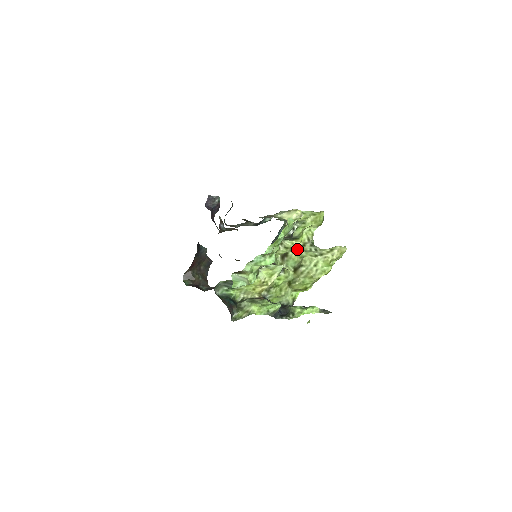
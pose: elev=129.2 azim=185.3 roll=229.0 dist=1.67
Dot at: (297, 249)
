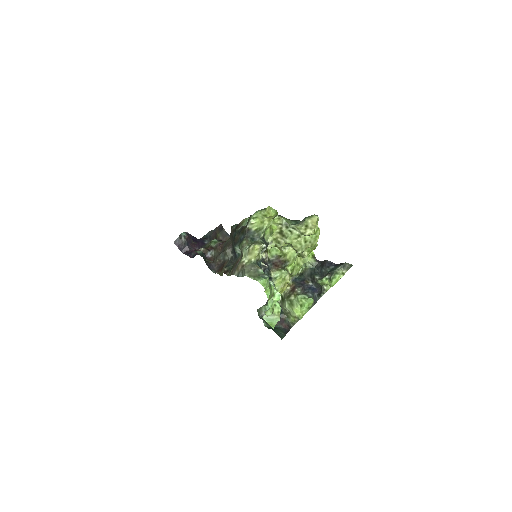
Dot at: (280, 238)
